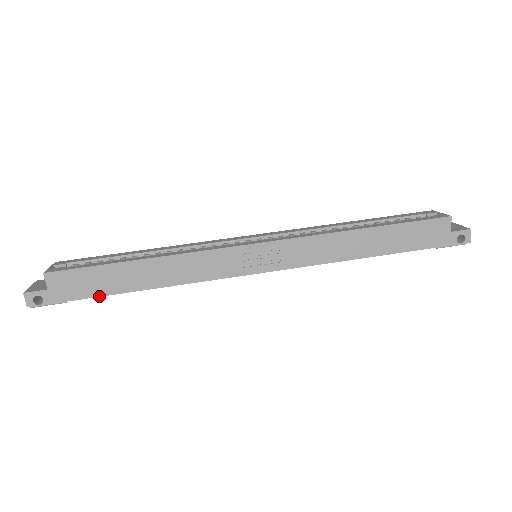
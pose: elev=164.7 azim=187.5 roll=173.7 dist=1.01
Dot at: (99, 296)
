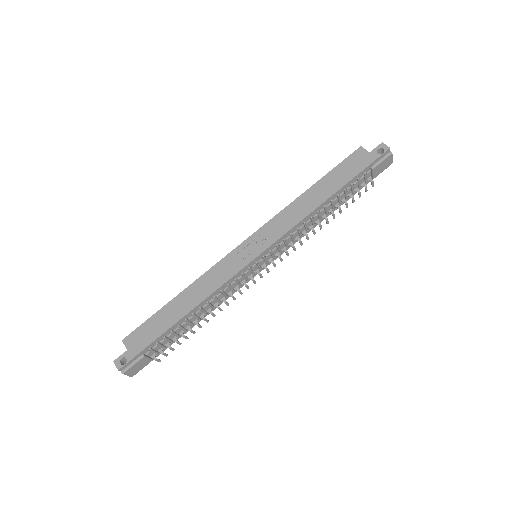
Dot at: (160, 335)
